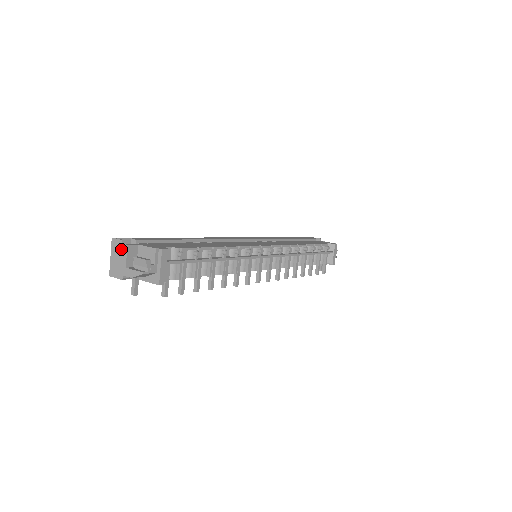
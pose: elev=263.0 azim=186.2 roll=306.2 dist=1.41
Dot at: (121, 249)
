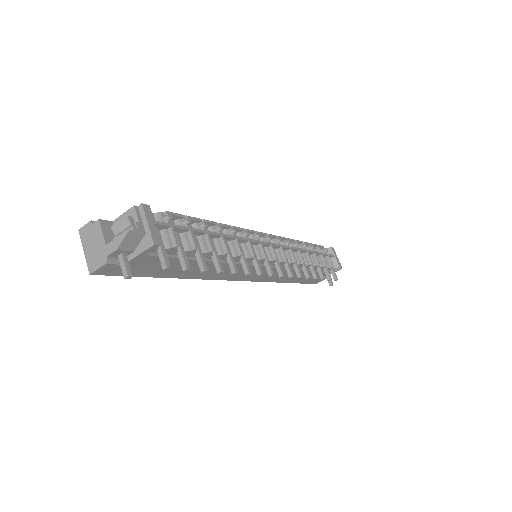
Dot at: (93, 231)
